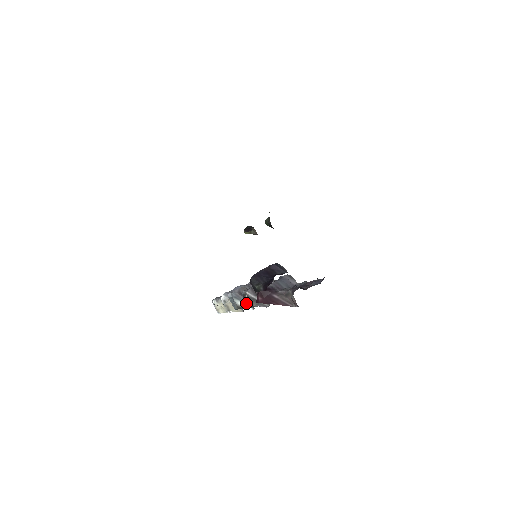
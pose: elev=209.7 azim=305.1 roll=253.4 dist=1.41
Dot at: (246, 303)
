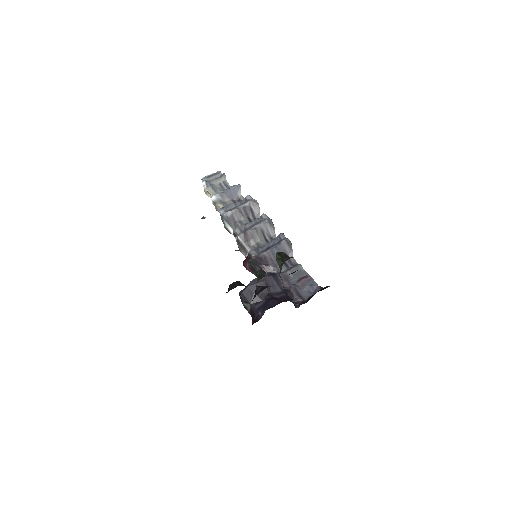
Dot at: occluded
